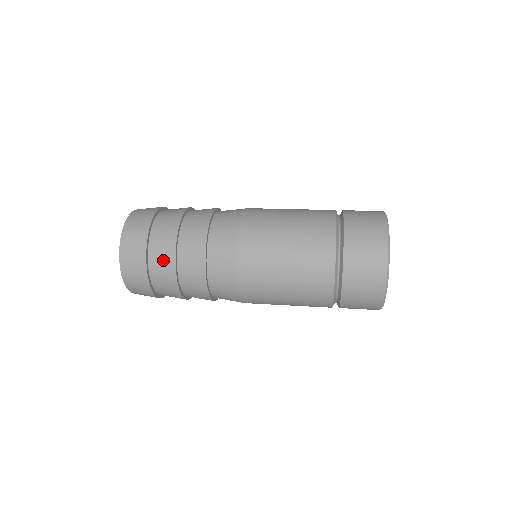
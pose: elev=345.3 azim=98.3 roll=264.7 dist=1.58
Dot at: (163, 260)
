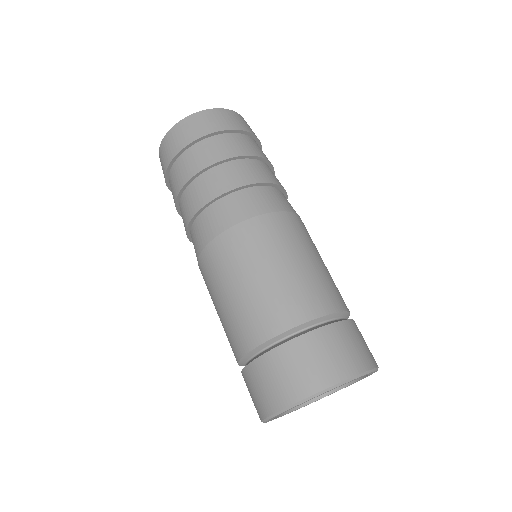
Dot at: occluded
